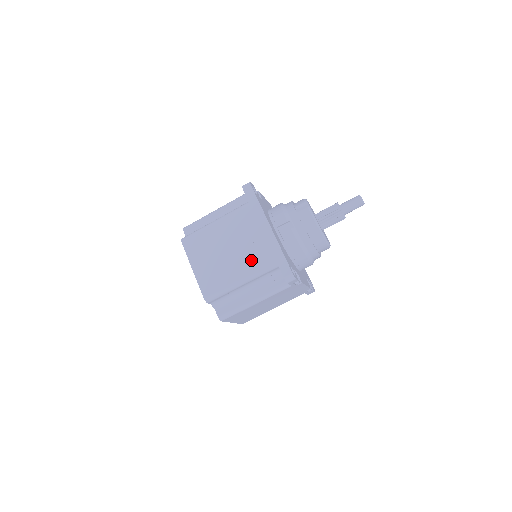
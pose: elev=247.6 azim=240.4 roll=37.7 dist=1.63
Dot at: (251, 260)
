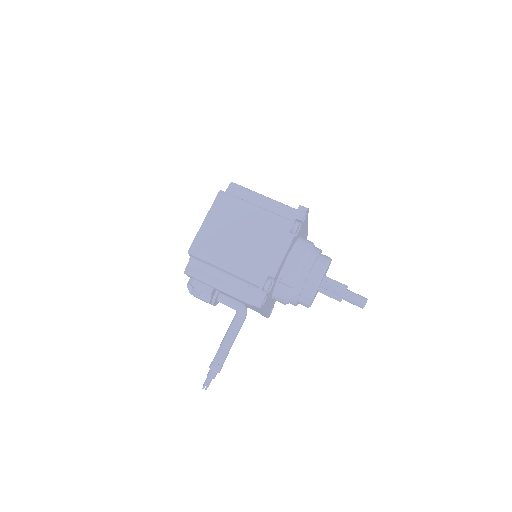
Dot at: occluded
